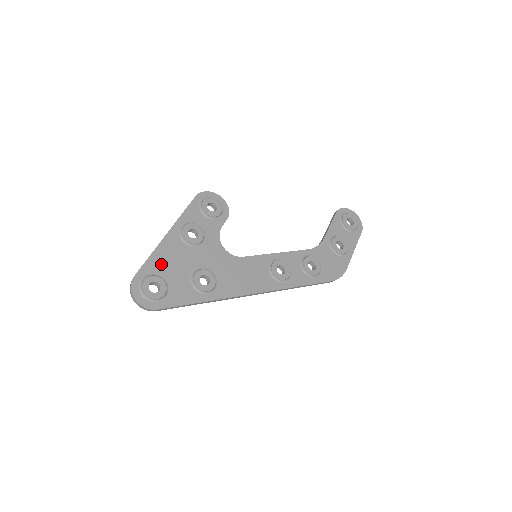
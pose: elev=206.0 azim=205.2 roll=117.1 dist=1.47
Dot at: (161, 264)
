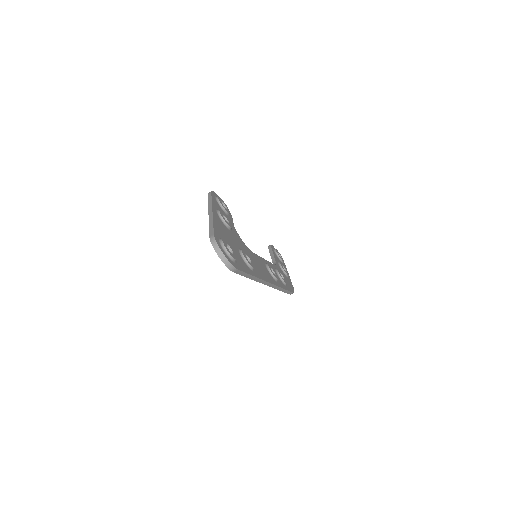
Dot at: (221, 233)
